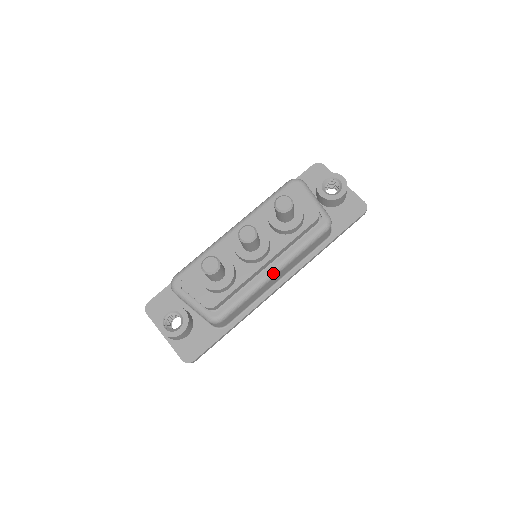
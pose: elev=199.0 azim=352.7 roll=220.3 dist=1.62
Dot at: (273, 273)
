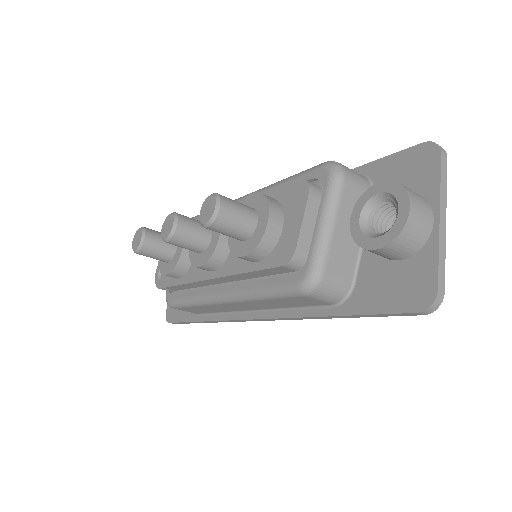
Dot at: (219, 298)
